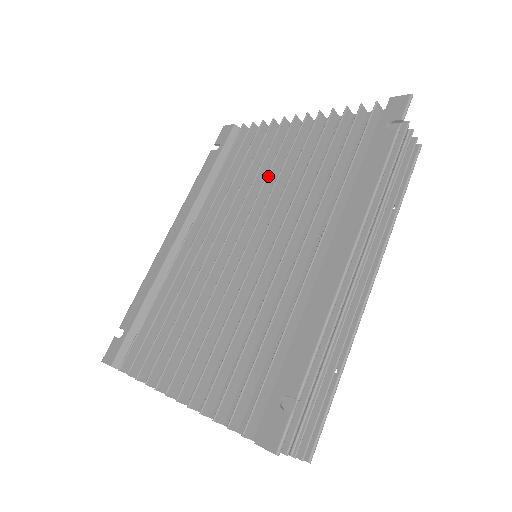
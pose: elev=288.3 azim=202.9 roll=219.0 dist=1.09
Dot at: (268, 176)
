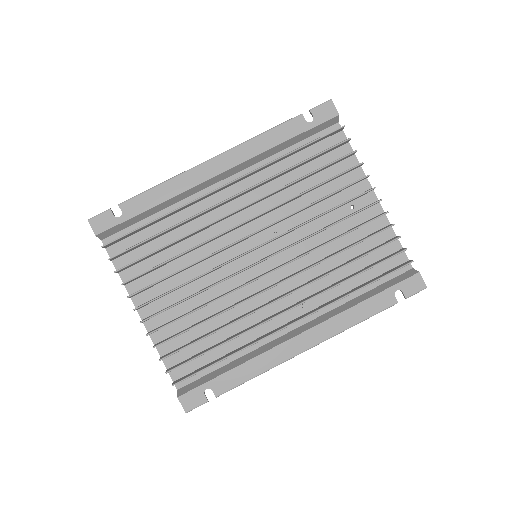
Dot at: (315, 218)
